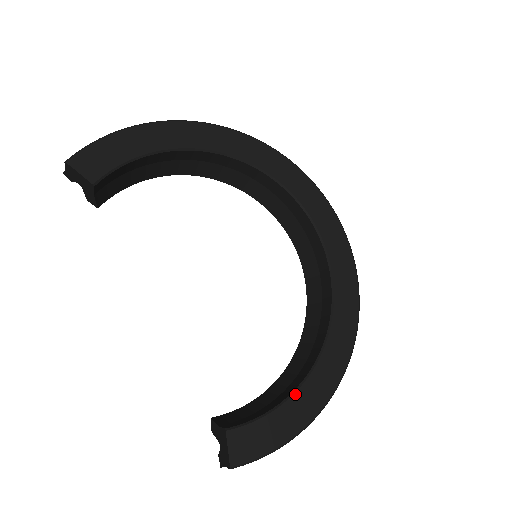
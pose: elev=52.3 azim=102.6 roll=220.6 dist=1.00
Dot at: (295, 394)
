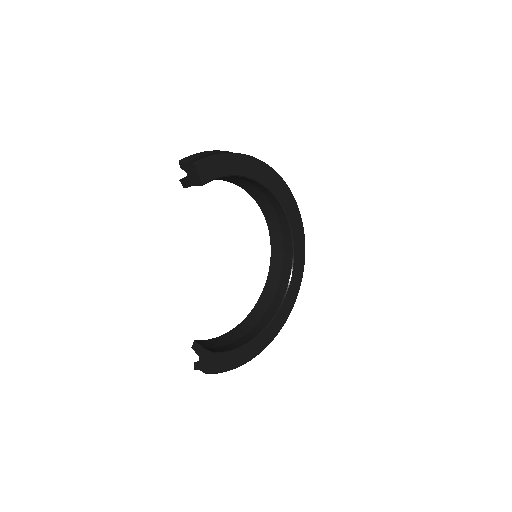
Dot at: (249, 344)
